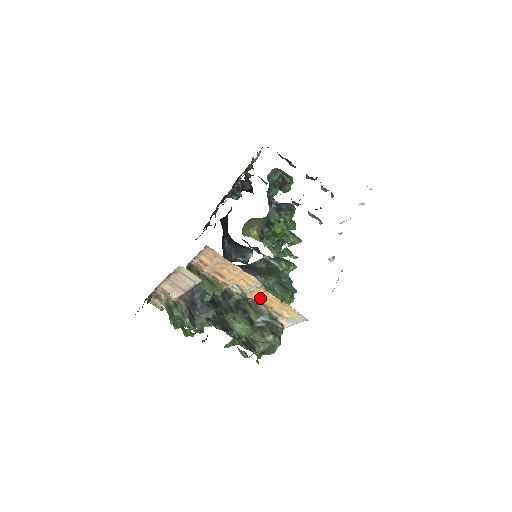
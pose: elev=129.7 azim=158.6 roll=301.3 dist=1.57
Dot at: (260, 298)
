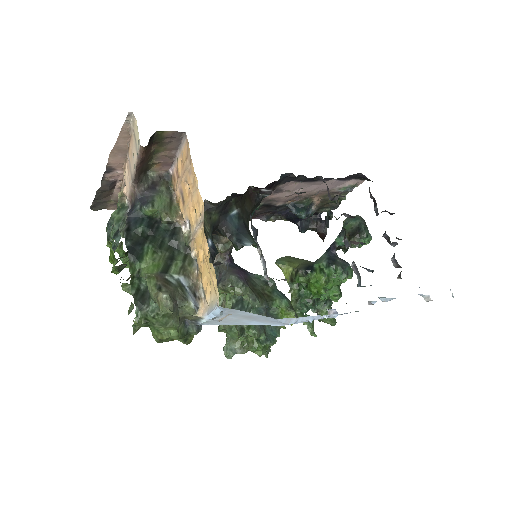
Dot at: (198, 251)
